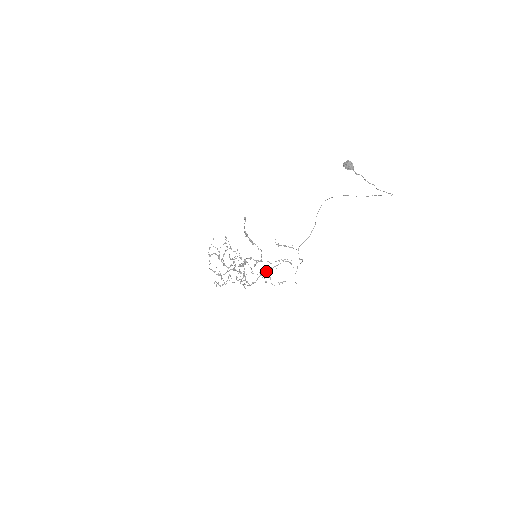
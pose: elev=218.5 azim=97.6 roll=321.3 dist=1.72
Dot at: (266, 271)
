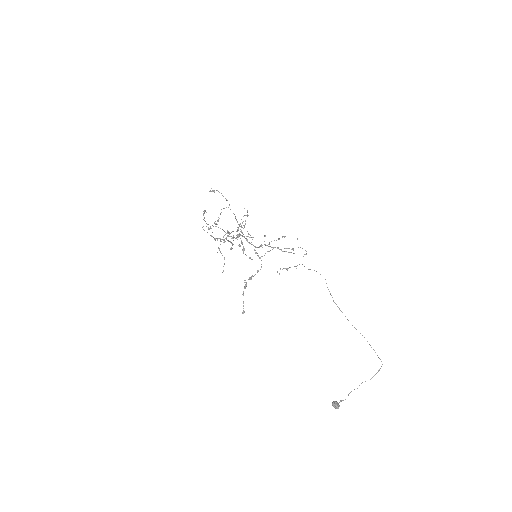
Dot at: occluded
